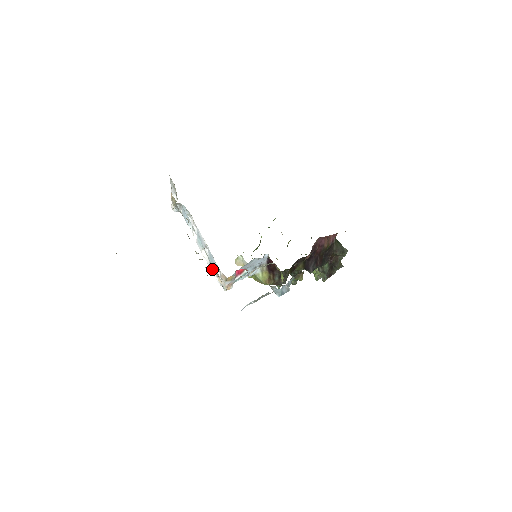
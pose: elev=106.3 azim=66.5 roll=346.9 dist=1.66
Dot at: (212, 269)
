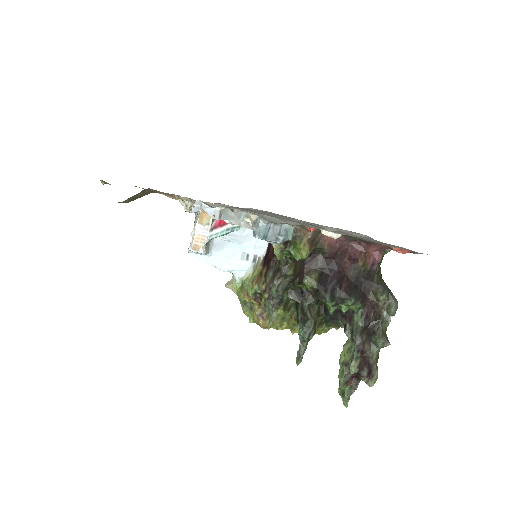
Dot at: occluded
